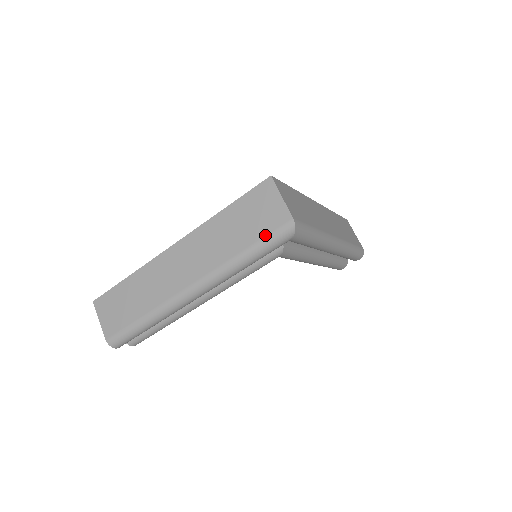
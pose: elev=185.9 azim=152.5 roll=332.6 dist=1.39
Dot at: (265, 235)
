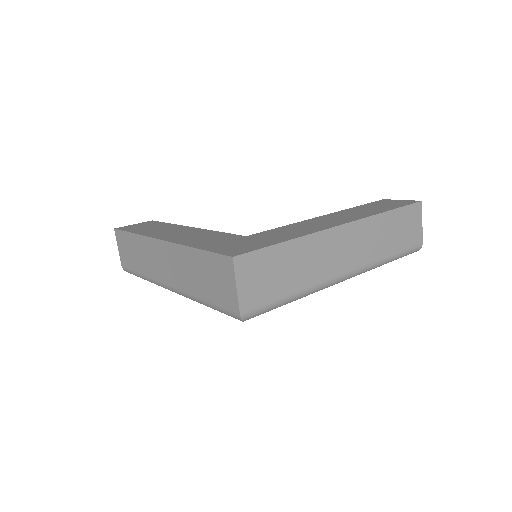
Dot at: (218, 305)
